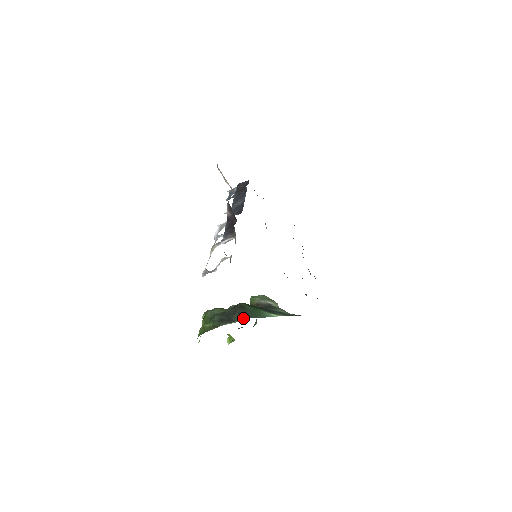
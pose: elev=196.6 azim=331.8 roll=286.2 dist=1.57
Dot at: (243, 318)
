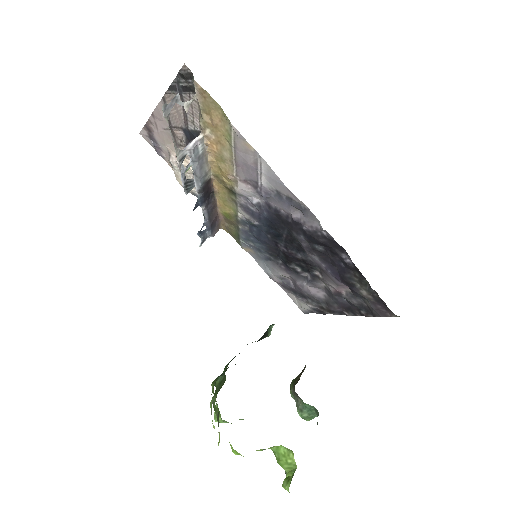
Dot at: (274, 324)
